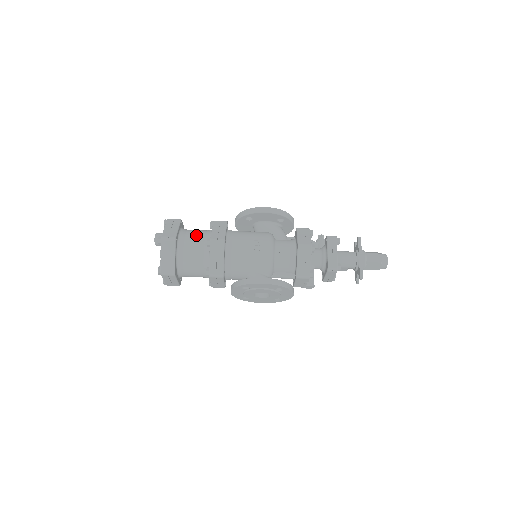
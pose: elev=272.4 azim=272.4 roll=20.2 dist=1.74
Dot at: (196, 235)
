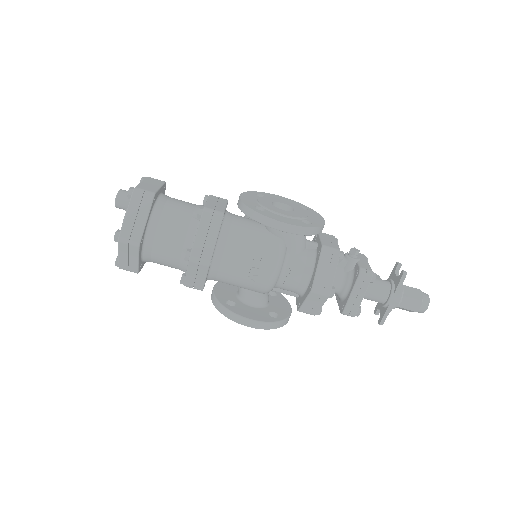
Dot at: (173, 231)
